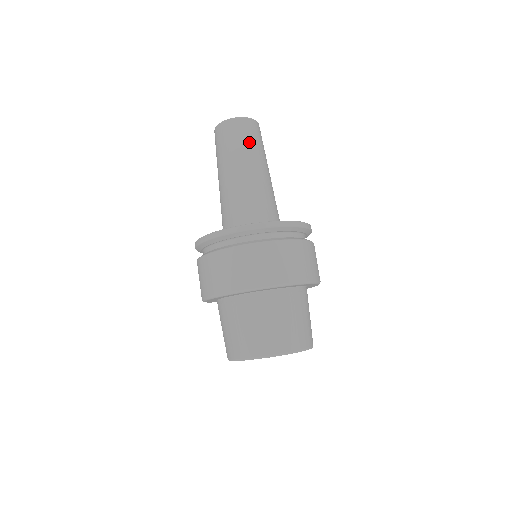
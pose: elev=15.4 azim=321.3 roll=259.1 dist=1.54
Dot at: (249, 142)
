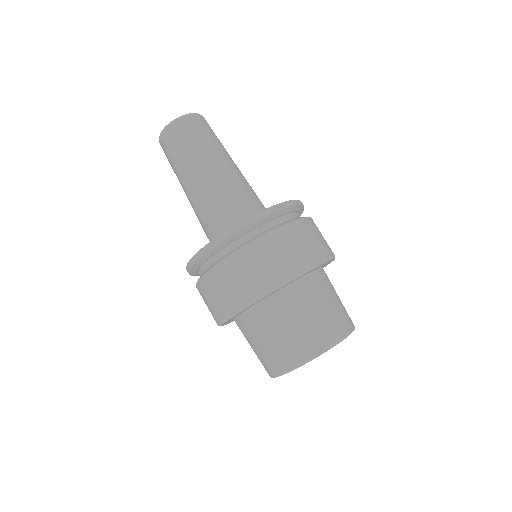
Dot at: (187, 145)
